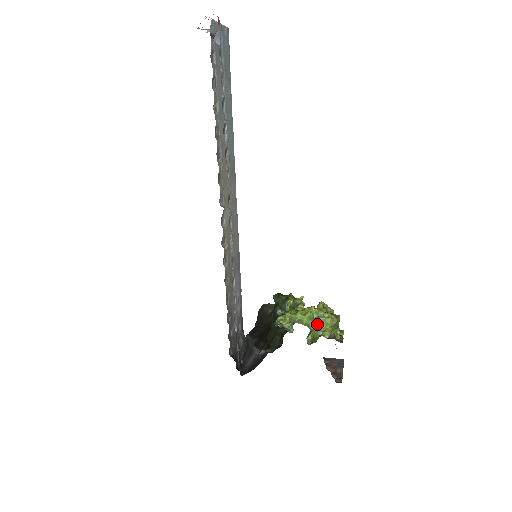
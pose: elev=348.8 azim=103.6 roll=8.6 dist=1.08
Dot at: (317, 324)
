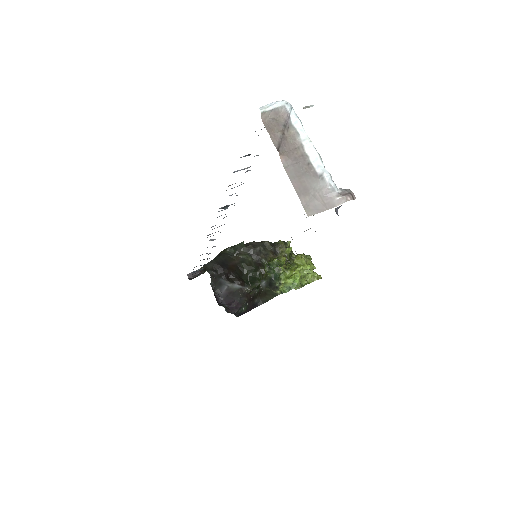
Dot at: (303, 277)
